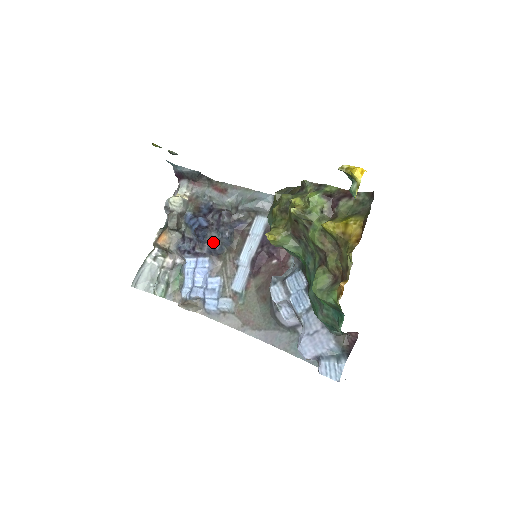
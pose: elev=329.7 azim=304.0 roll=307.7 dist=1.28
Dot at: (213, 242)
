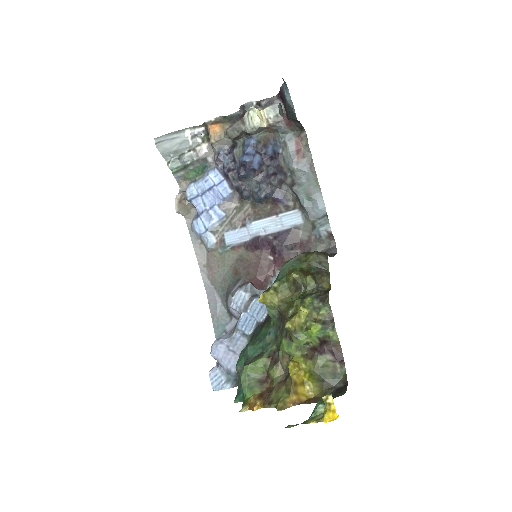
Dot at: (247, 187)
